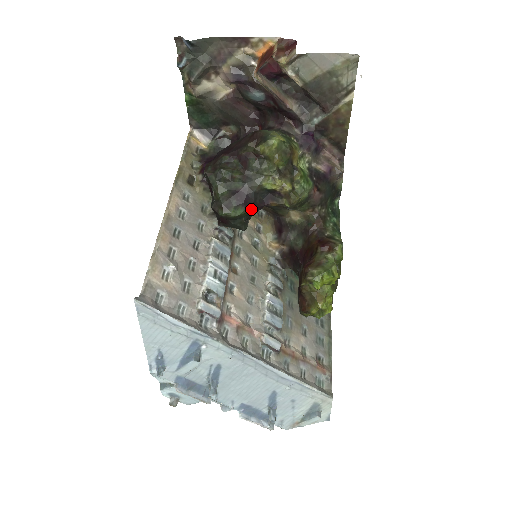
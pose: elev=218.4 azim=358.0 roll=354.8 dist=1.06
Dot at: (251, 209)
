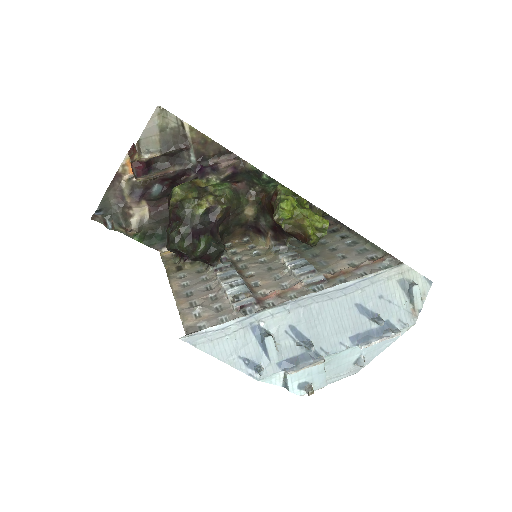
Dot at: (209, 233)
